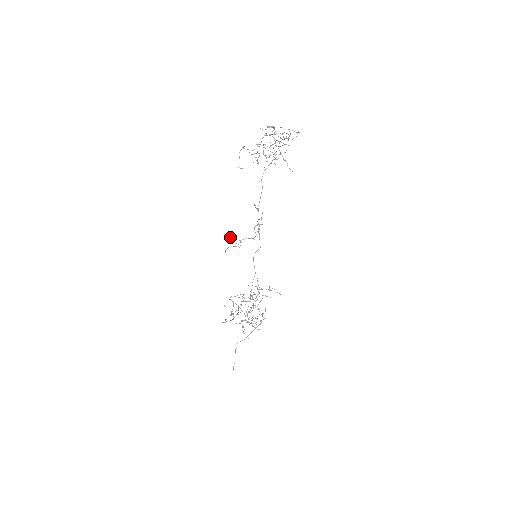
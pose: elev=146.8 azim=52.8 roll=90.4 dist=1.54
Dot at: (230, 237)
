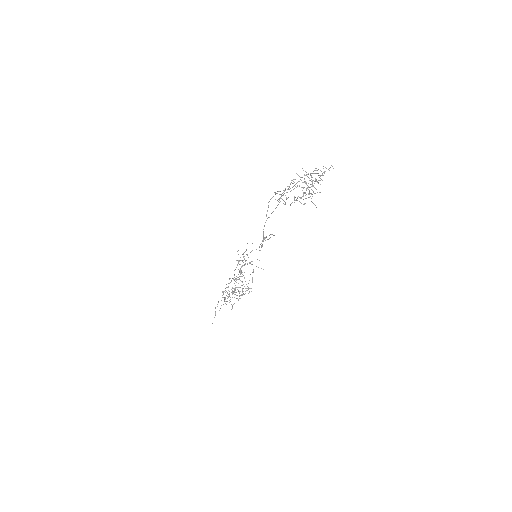
Dot at: (238, 254)
